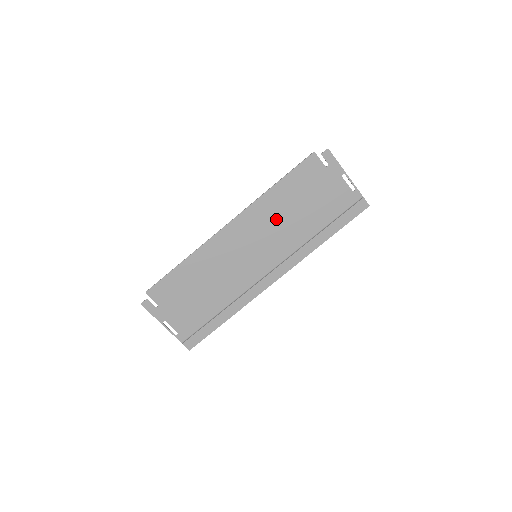
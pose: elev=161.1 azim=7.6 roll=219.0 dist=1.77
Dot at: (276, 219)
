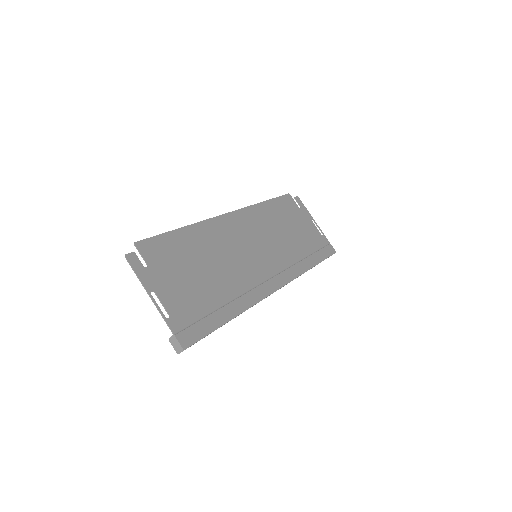
Dot at: (270, 229)
